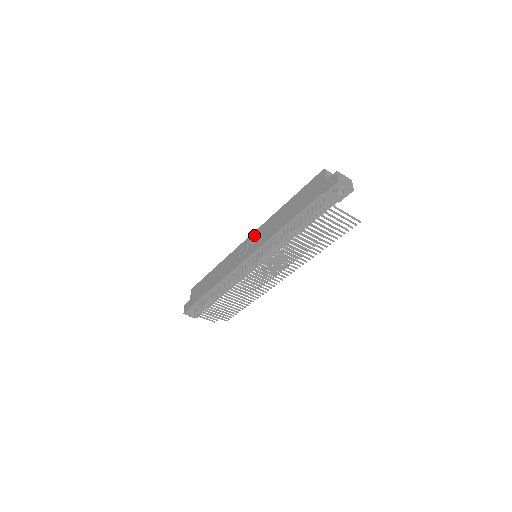
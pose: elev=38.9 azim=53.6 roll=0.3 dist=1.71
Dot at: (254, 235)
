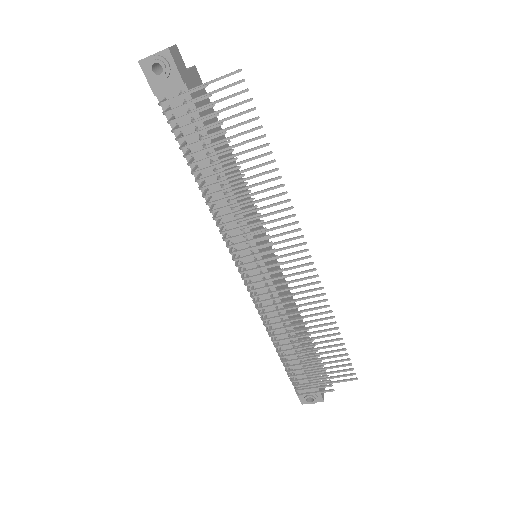
Dot at: occluded
